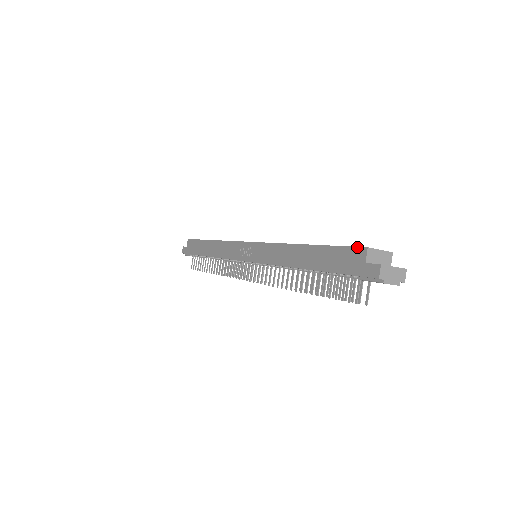
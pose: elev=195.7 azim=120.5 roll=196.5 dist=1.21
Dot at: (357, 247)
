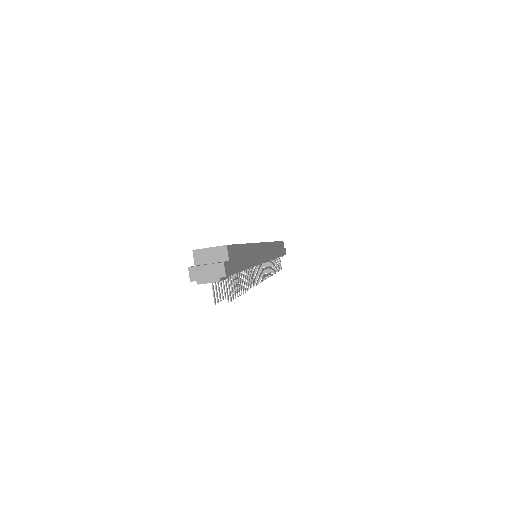
Dot at: occluded
